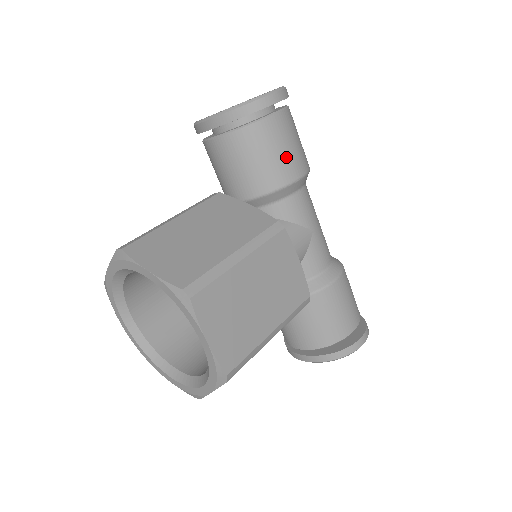
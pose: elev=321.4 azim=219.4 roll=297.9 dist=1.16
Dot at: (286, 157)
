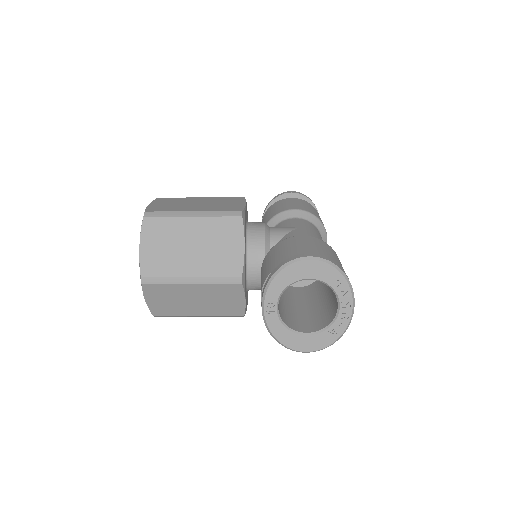
Dot at: (287, 205)
